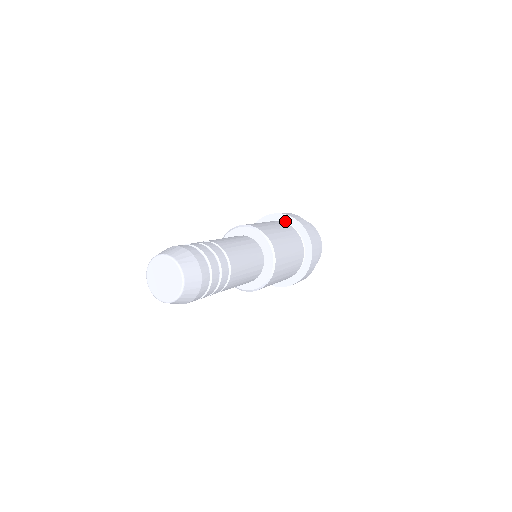
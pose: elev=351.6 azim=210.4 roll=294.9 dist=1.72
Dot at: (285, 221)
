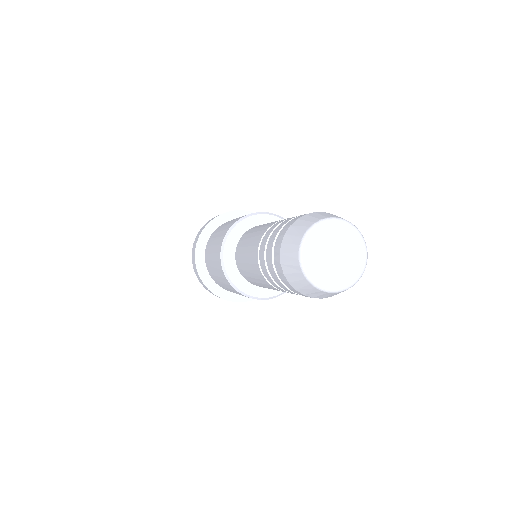
Dot at: (219, 225)
